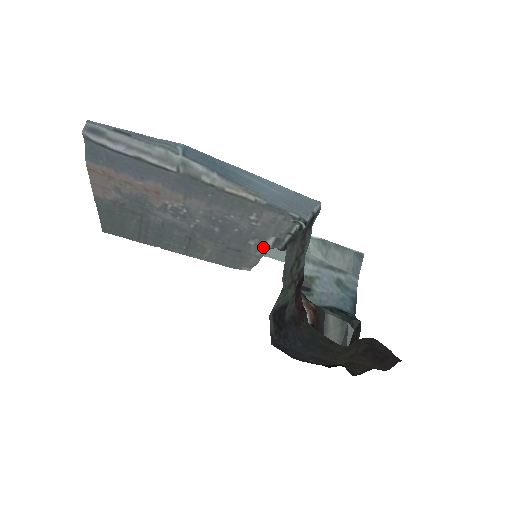
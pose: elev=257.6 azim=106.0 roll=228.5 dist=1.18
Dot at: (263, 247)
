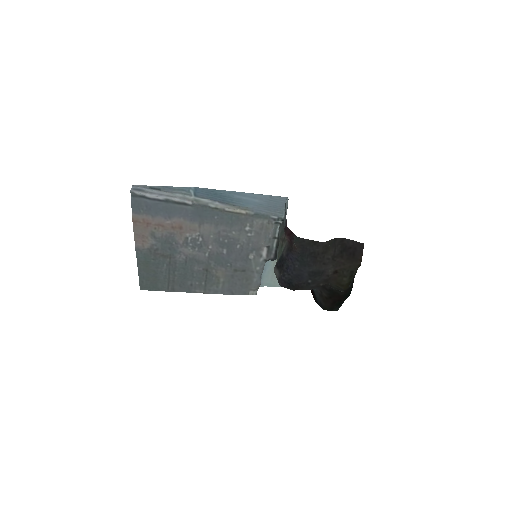
Dot at: (260, 259)
